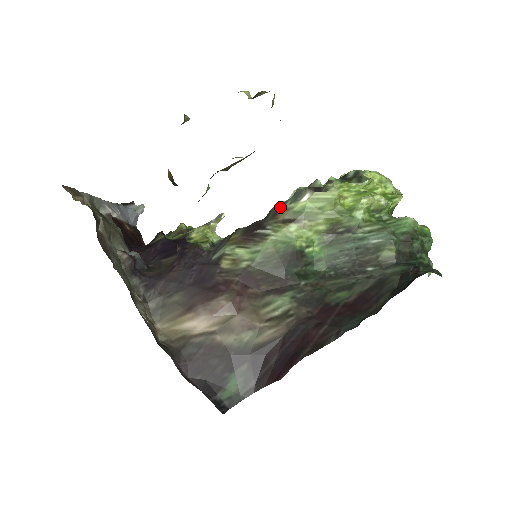
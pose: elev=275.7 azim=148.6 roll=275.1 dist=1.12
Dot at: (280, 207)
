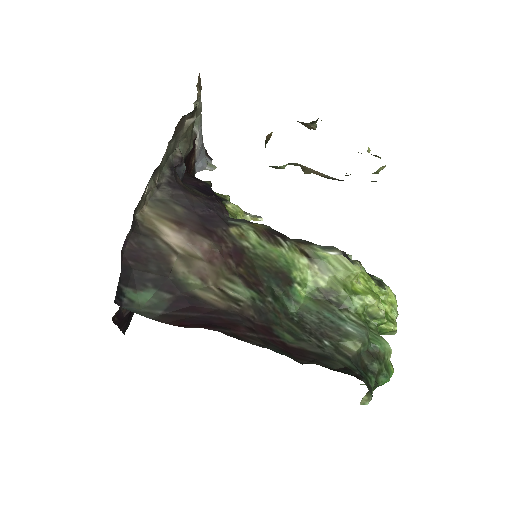
Dot at: (309, 243)
